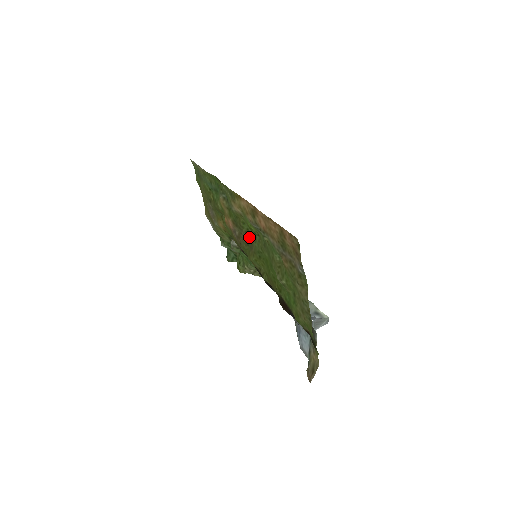
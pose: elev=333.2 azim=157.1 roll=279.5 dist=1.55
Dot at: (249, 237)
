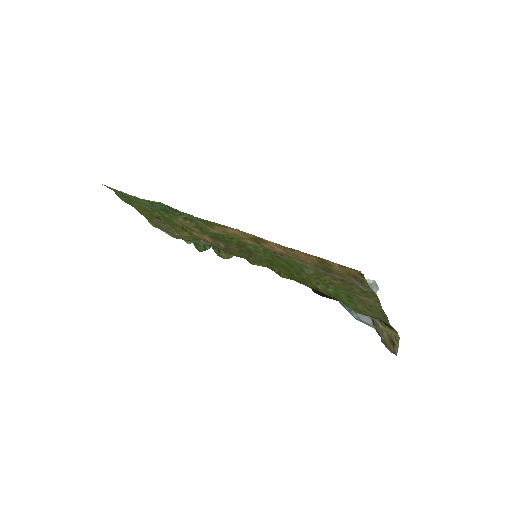
Dot at: (242, 246)
